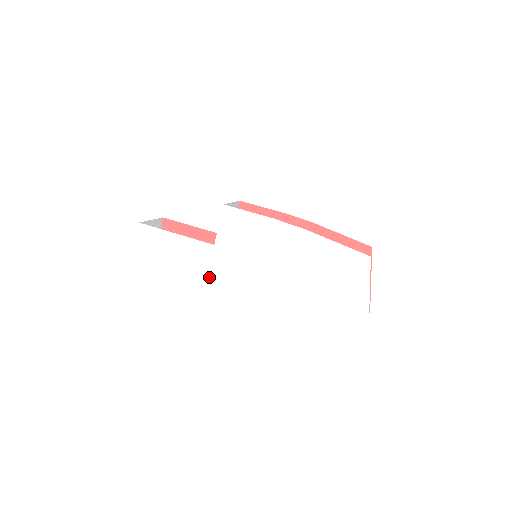
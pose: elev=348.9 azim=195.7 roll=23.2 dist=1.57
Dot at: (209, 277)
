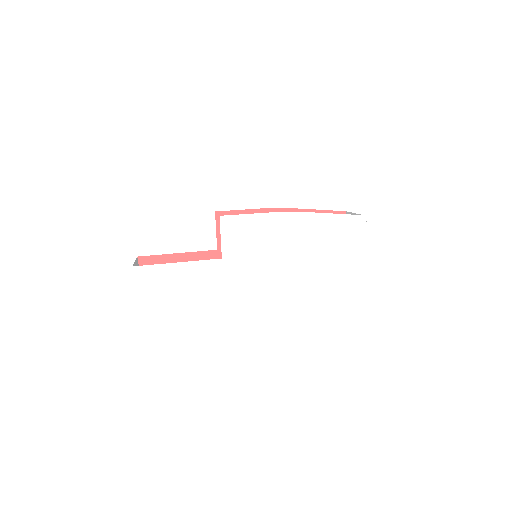
Dot at: (226, 292)
